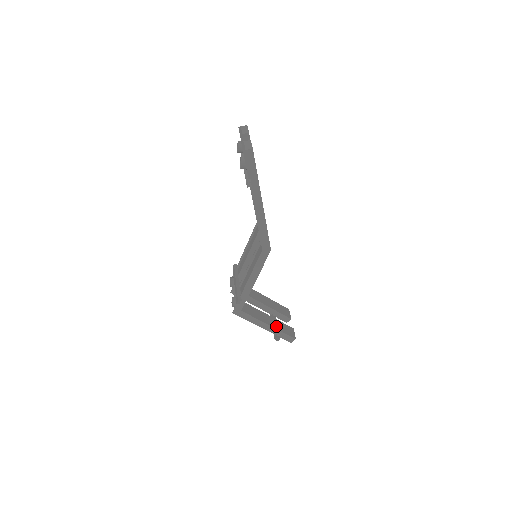
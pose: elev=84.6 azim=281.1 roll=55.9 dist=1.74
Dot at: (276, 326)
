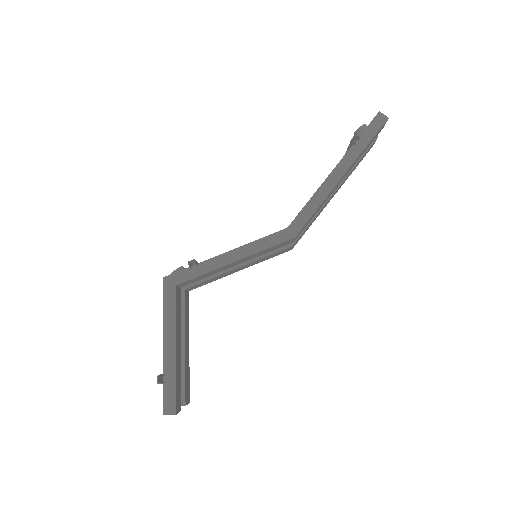
Dot at: (177, 365)
